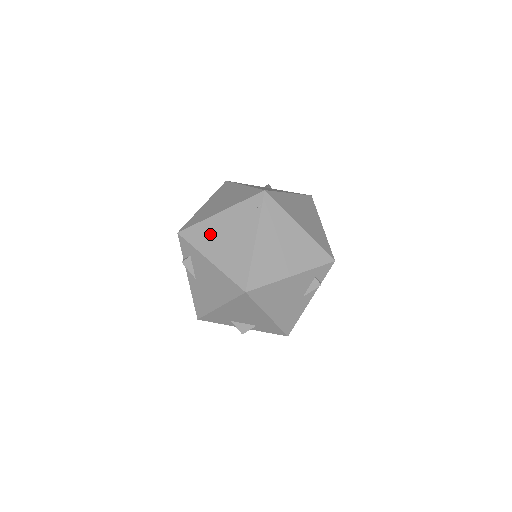
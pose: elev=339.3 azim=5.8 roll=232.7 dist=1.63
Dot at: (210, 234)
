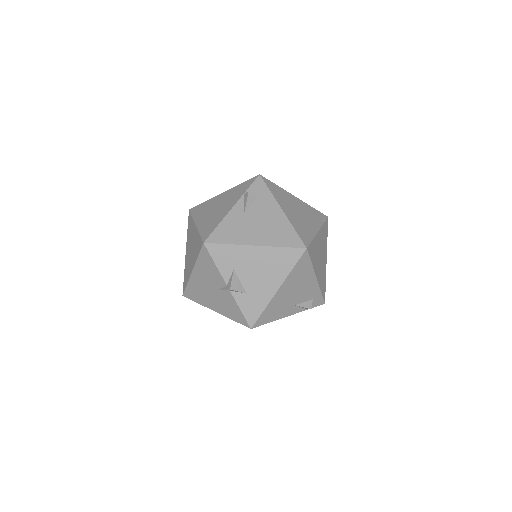
Dot at: (286, 198)
